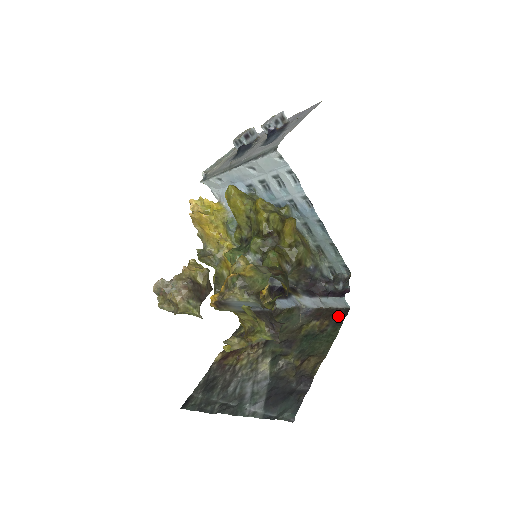
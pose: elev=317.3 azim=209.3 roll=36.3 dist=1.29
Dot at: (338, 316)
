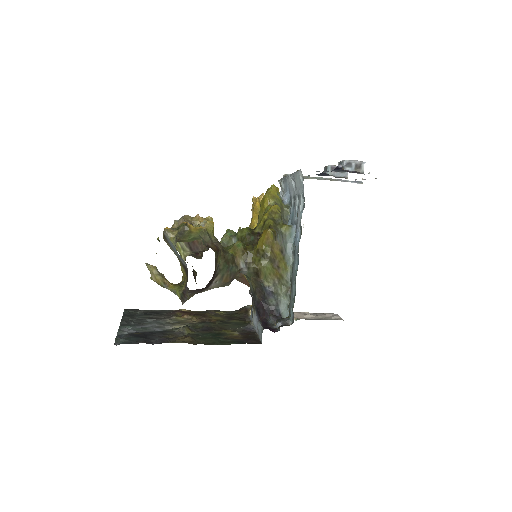
Dot at: (248, 340)
